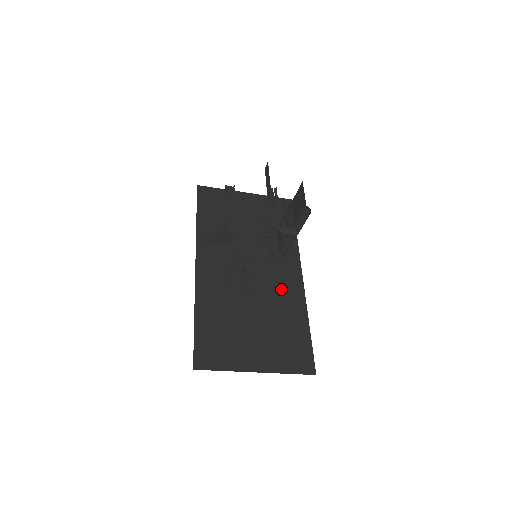
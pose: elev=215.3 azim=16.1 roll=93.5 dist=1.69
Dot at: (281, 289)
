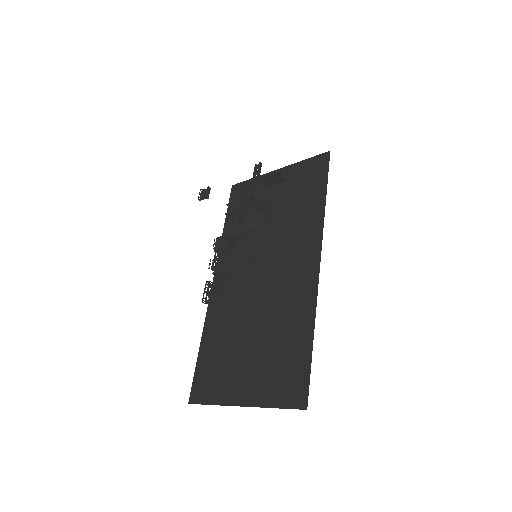
Dot at: (289, 289)
